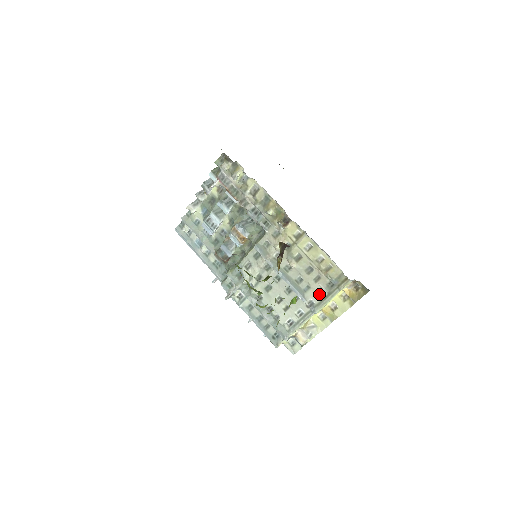
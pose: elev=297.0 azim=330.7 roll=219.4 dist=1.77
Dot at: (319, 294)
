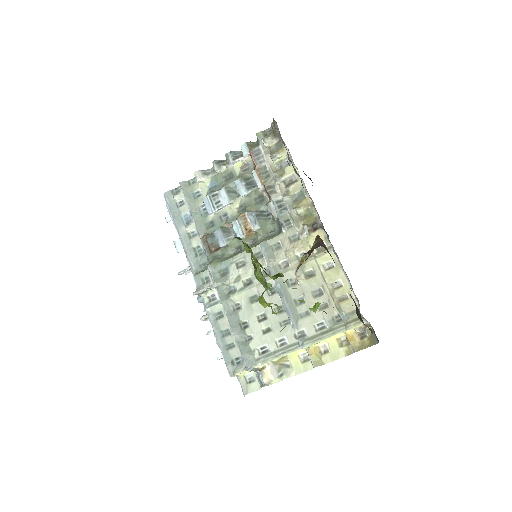
Dot at: (317, 326)
